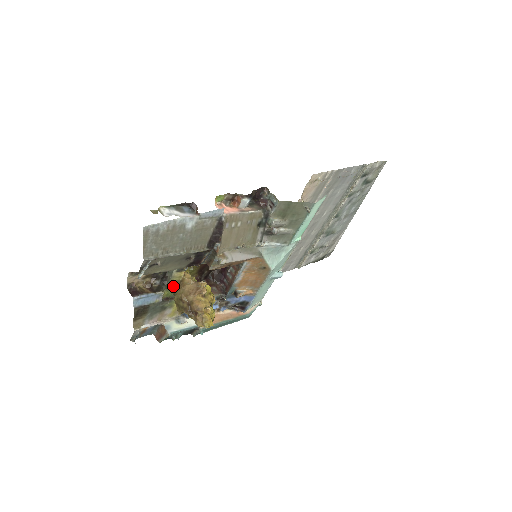
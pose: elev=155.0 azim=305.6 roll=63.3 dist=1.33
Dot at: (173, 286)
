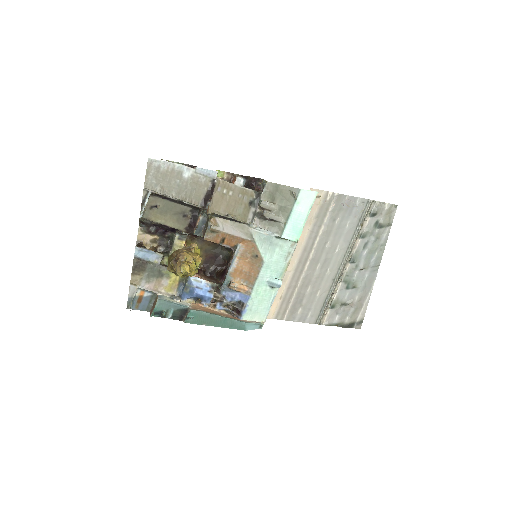
Dot at: occluded
